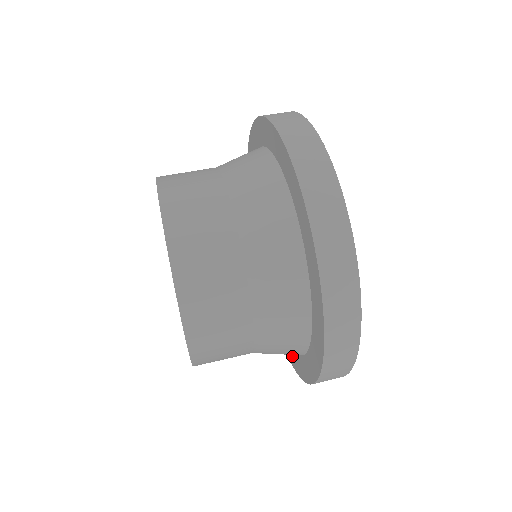
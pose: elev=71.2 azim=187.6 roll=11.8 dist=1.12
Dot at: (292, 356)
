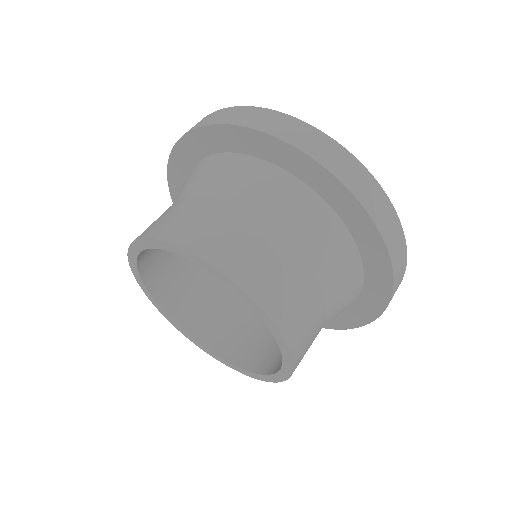
Dot at: (355, 315)
